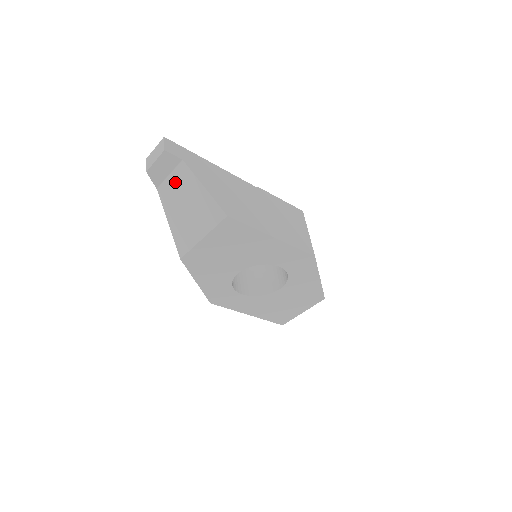
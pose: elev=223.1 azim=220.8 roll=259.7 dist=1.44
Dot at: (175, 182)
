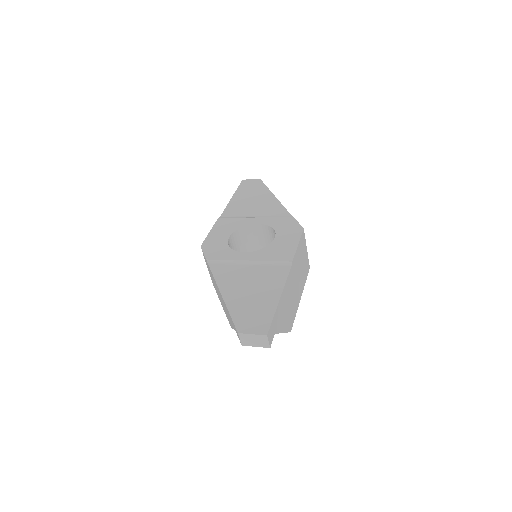
Dot at: occluded
